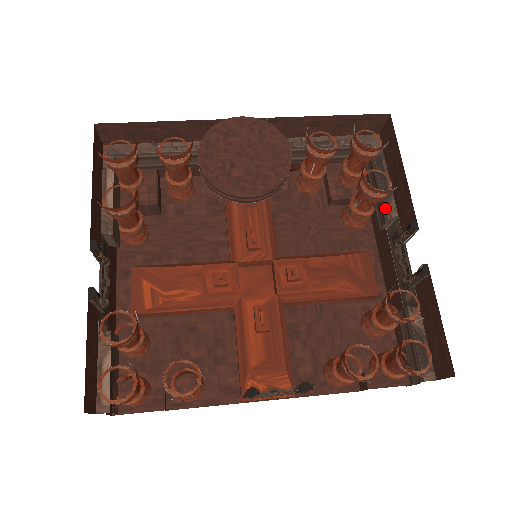
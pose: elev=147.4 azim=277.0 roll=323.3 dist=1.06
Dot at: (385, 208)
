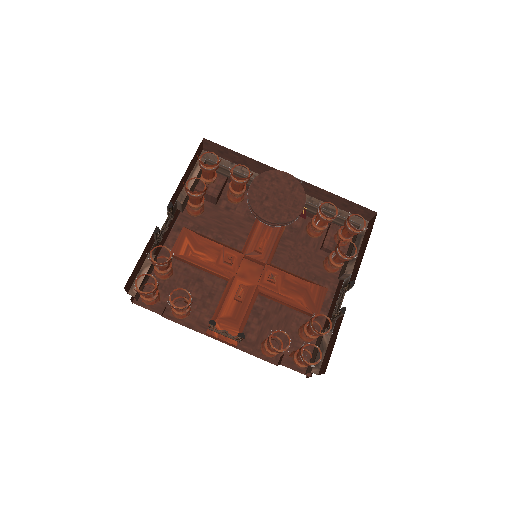
Dot at: (346, 267)
